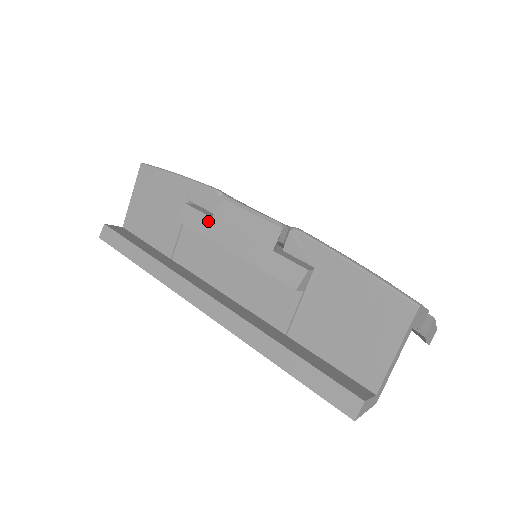
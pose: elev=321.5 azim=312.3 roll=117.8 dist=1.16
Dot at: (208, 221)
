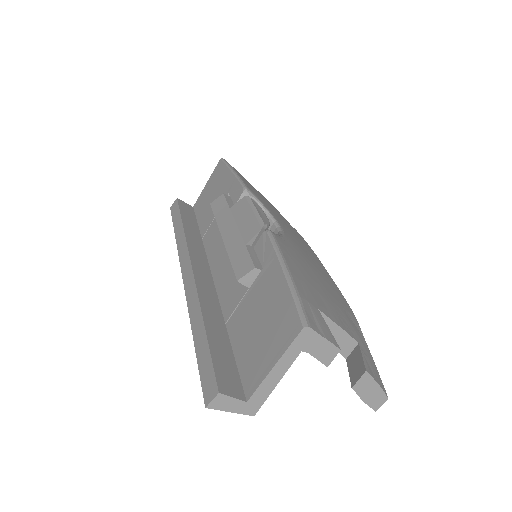
Dot at: (226, 210)
